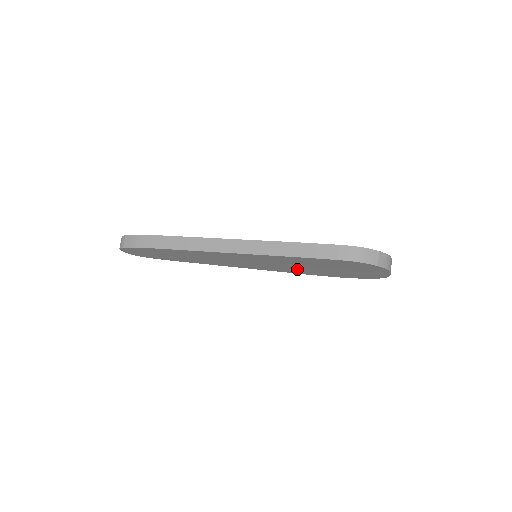
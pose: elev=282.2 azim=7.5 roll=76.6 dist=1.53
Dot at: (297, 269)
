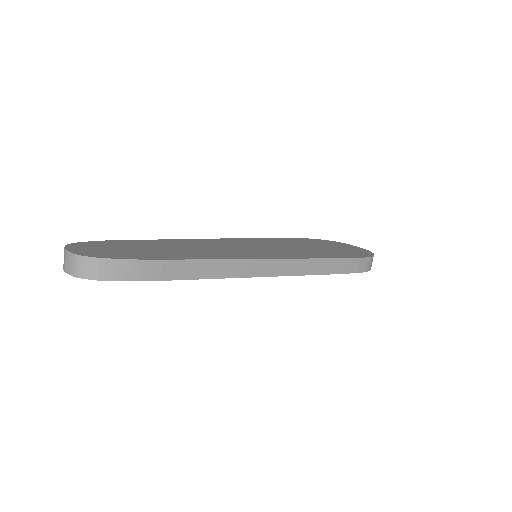
Dot at: occluded
